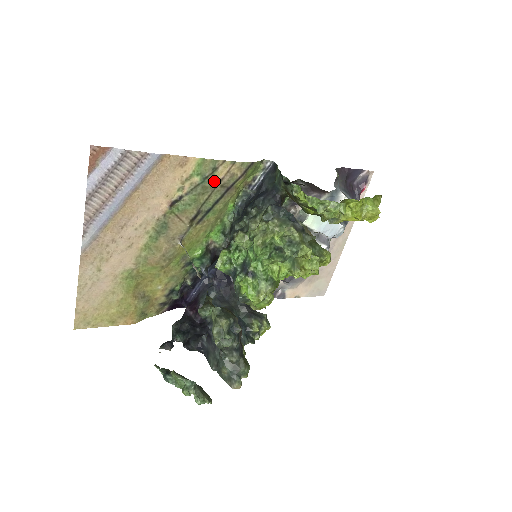
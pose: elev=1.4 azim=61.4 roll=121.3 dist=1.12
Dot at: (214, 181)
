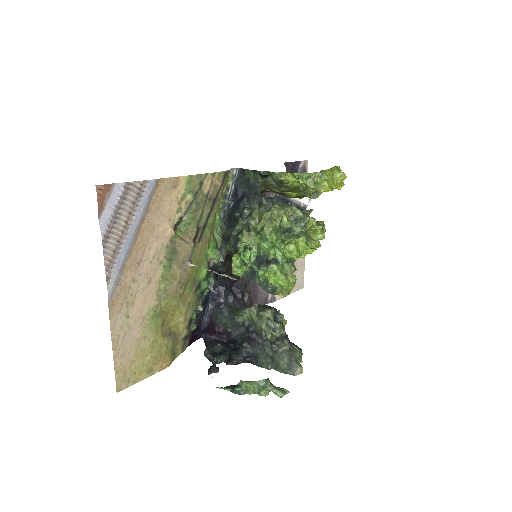
Dot at: (203, 195)
